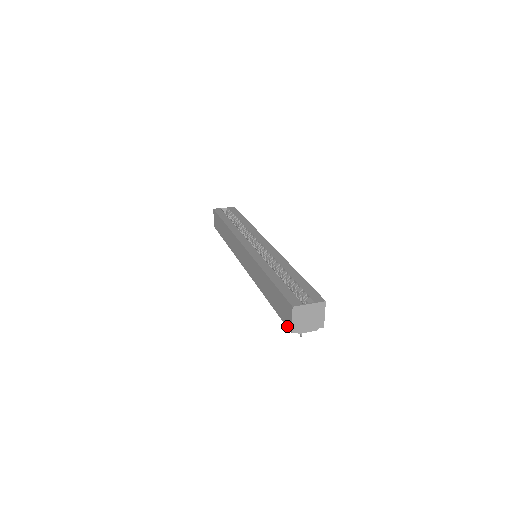
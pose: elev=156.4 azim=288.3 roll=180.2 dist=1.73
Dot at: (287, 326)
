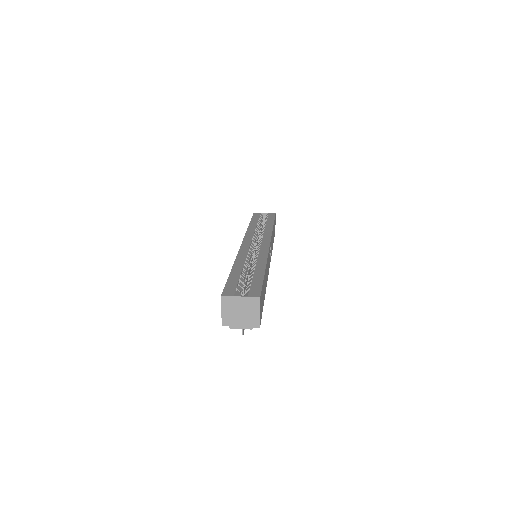
Dot at: occluded
